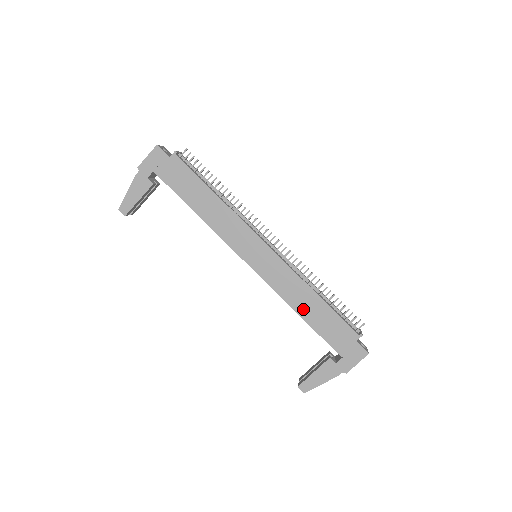
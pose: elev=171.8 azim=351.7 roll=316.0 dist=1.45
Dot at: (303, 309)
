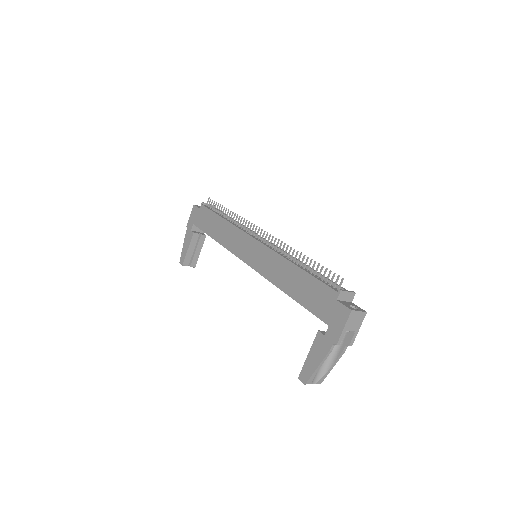
Dot at: (288, 286)
